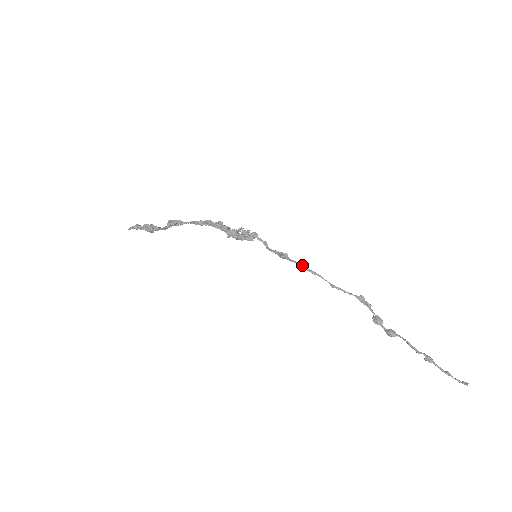
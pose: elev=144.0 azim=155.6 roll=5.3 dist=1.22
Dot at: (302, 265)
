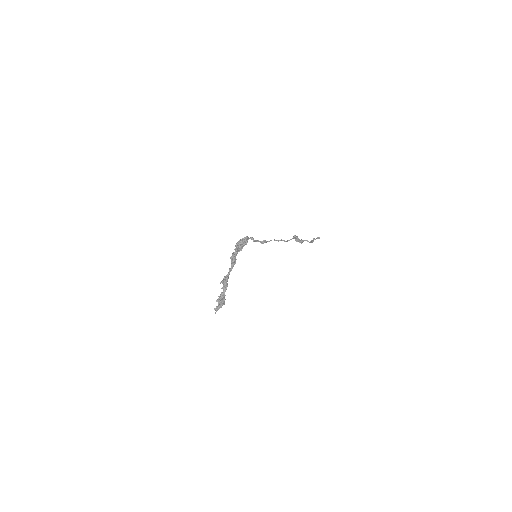
Dot at: occluded
